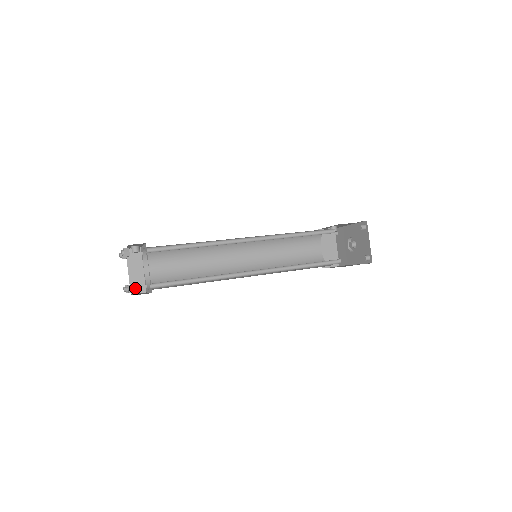
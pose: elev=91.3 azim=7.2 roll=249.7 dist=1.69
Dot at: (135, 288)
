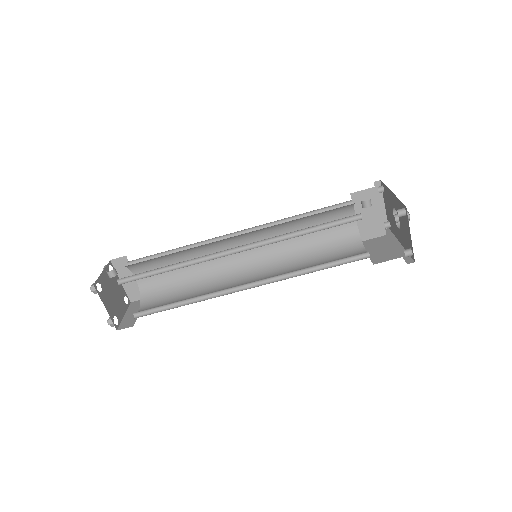
Dot at: (133, 296)
